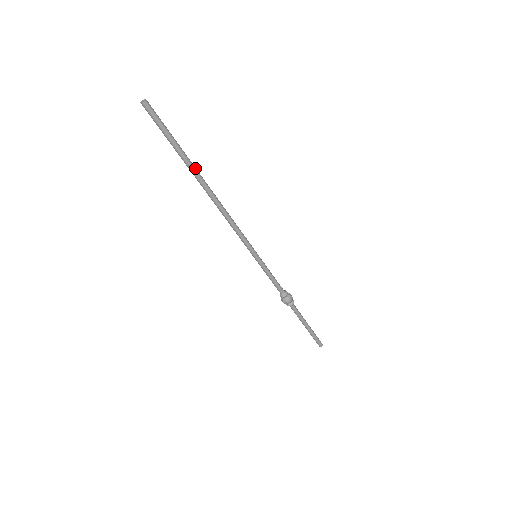
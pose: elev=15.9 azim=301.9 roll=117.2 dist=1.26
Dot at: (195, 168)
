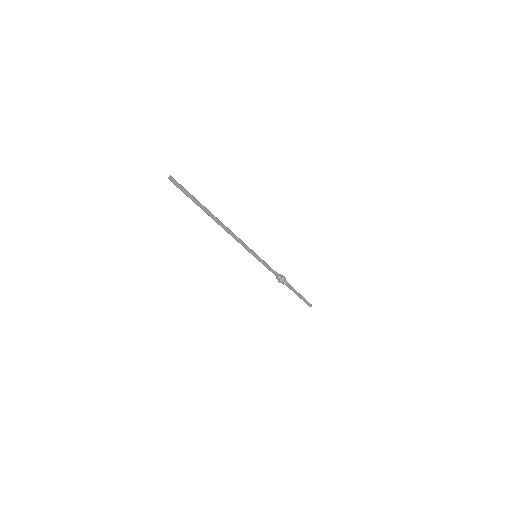
Dot at: (208, 210)
